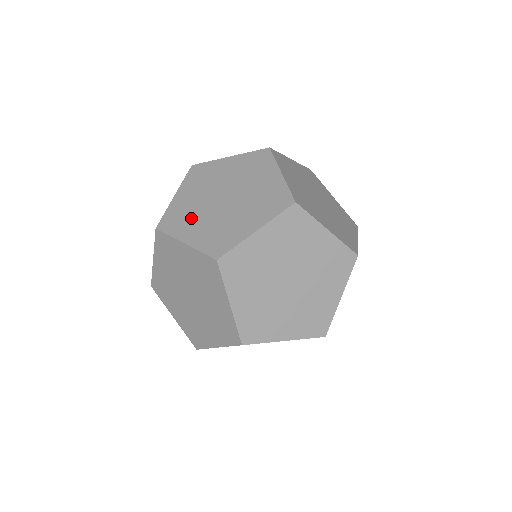
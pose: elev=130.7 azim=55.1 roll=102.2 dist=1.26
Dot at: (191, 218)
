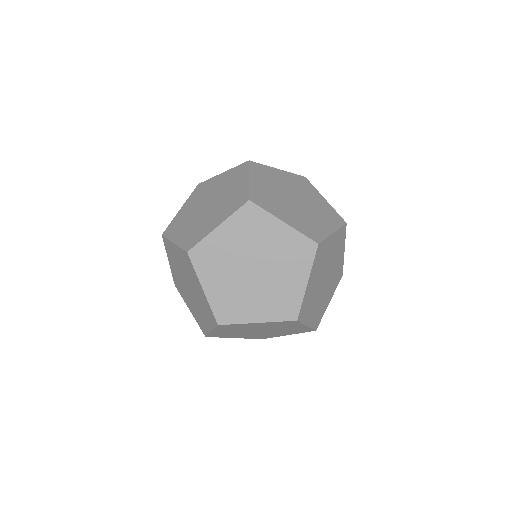
Dot at: (242, 301)
